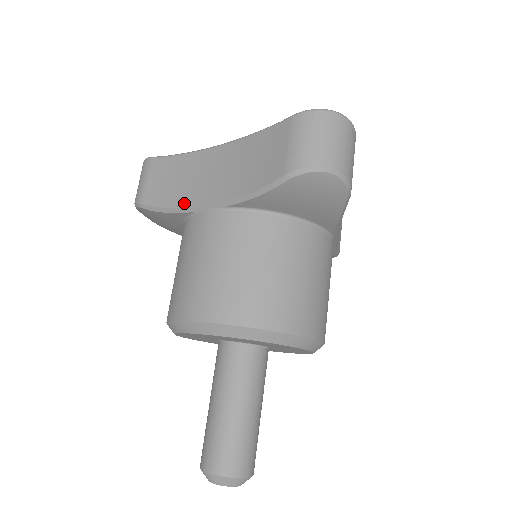
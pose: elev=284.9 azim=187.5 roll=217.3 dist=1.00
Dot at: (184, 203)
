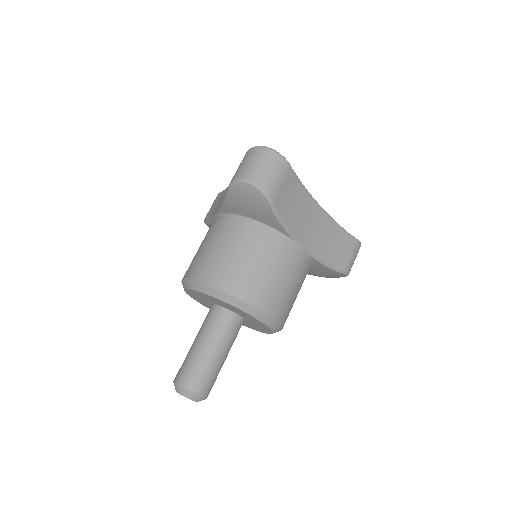
Dot at: (212, 216)
